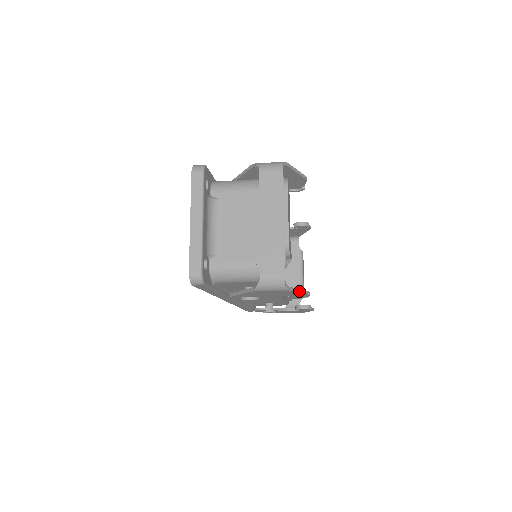
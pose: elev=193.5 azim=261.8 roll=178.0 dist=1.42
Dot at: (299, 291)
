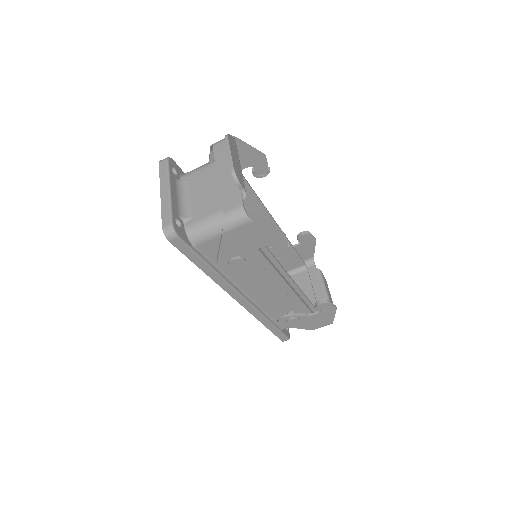
Dot at: (268, 226)
